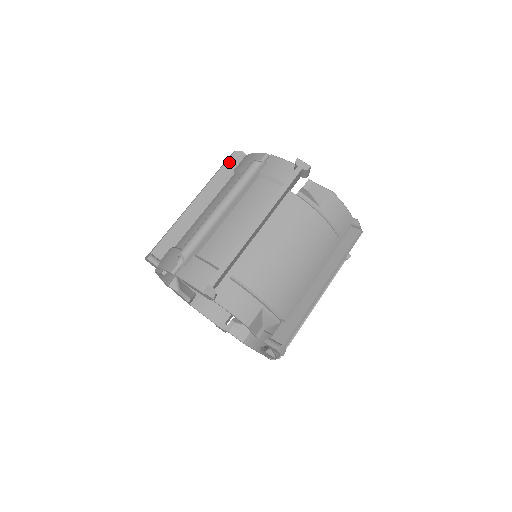
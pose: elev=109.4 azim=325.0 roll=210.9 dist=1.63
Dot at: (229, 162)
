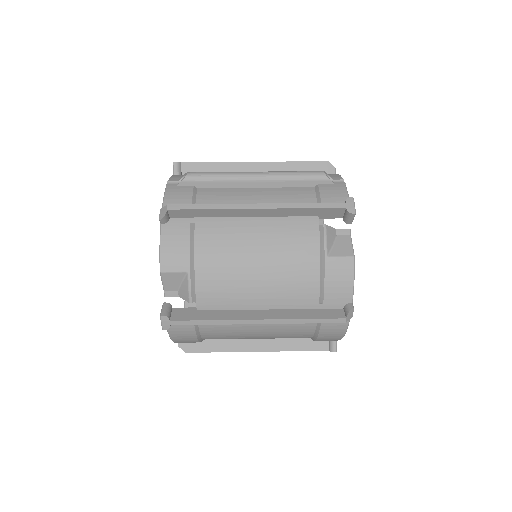
Dot at: (315, 164)
